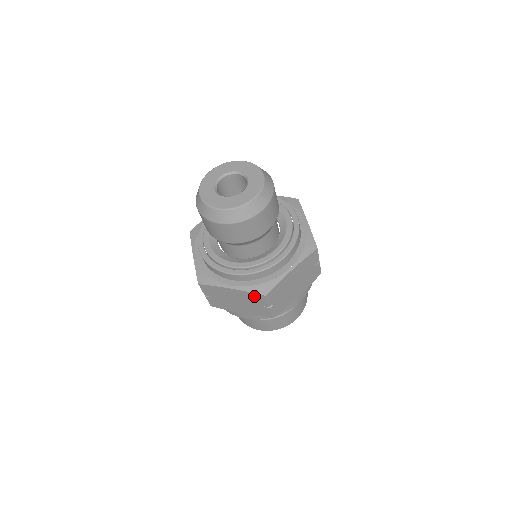
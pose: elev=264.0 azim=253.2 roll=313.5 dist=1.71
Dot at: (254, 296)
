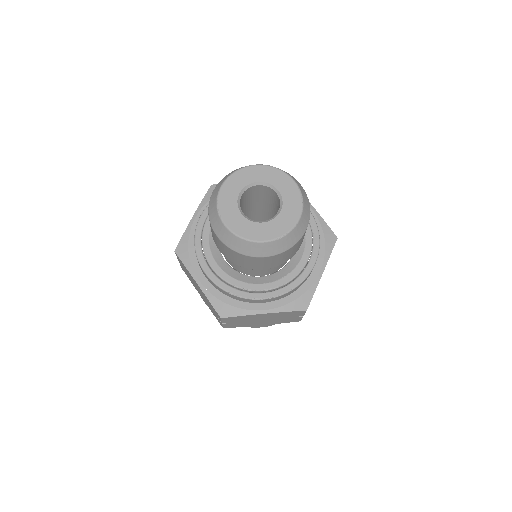
Dot at: occluded
